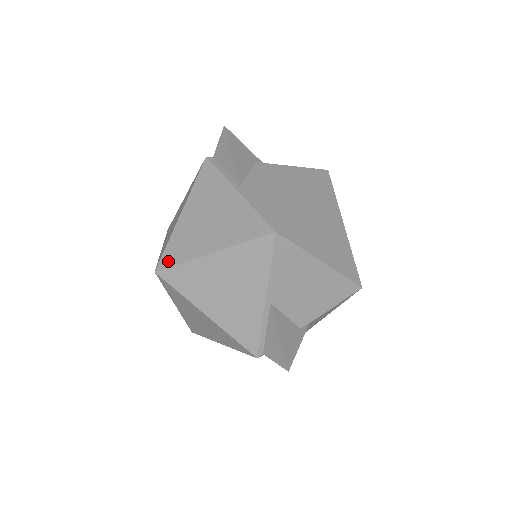
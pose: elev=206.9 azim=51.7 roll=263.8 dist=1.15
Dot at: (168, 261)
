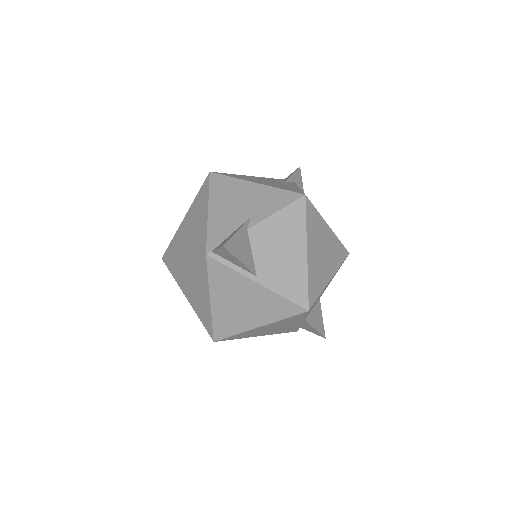
Dot at: (222, 335)
